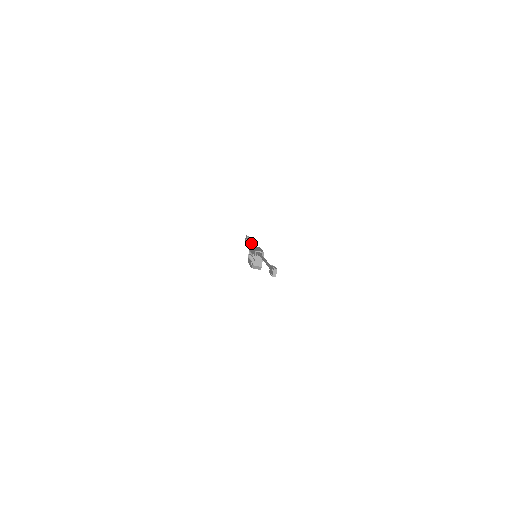
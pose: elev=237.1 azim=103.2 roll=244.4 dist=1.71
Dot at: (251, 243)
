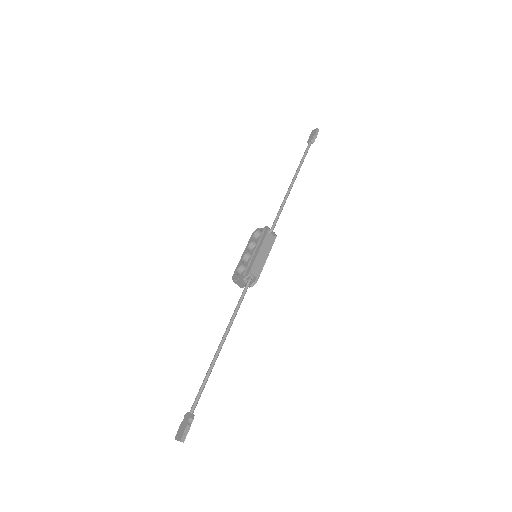
Dot at: (286, 196)
